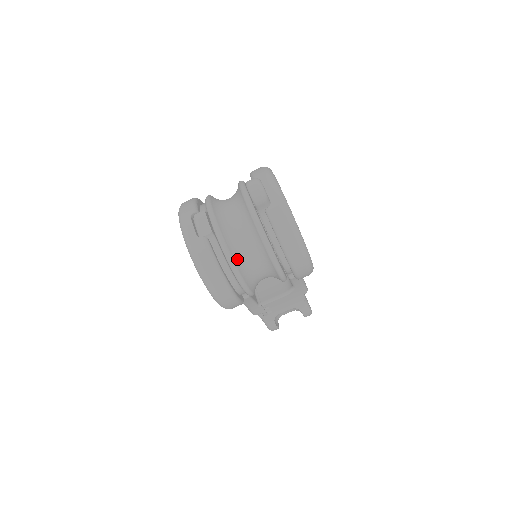
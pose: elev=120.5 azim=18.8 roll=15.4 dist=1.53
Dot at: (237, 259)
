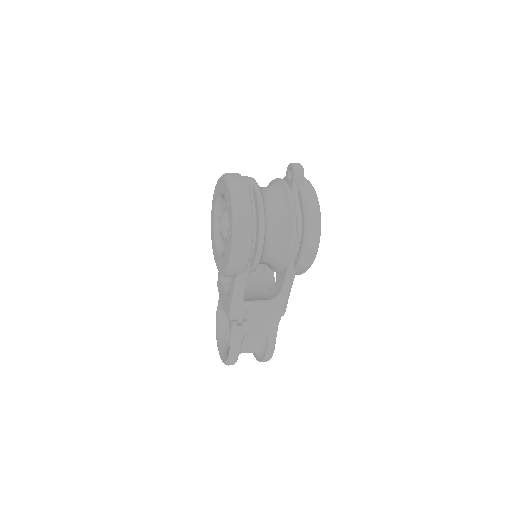
Dot at: (265, 212)
